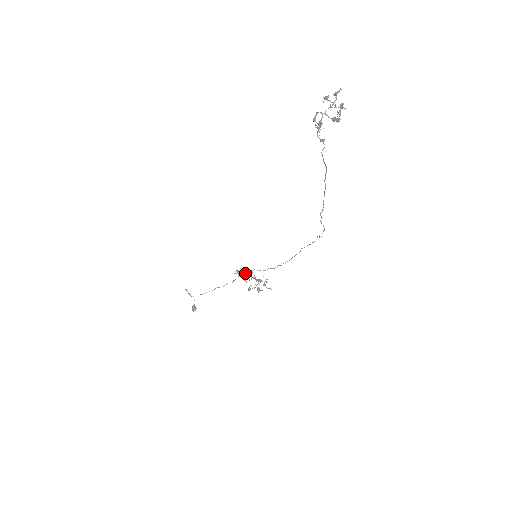
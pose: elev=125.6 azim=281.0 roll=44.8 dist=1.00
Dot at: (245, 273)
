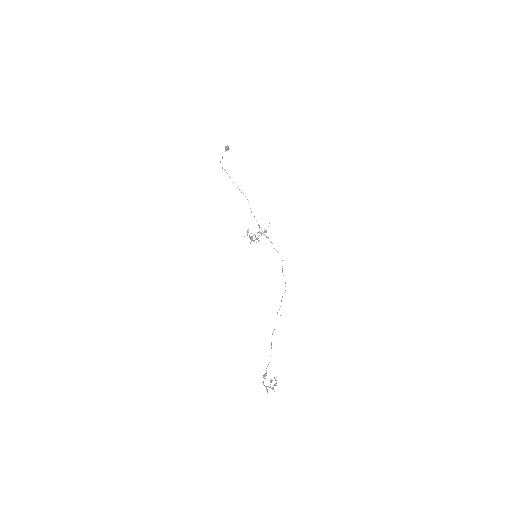
Dot at: (251, 238)
